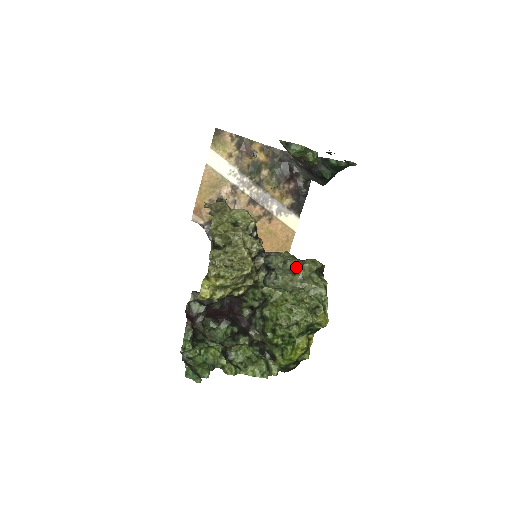
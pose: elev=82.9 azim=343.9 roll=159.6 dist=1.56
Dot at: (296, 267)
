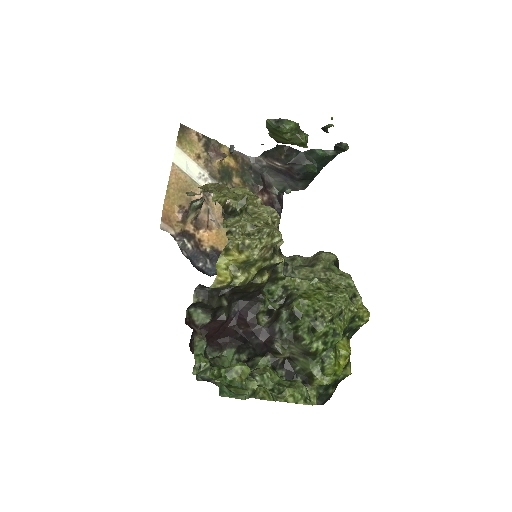
Dot at: (309, 261)
